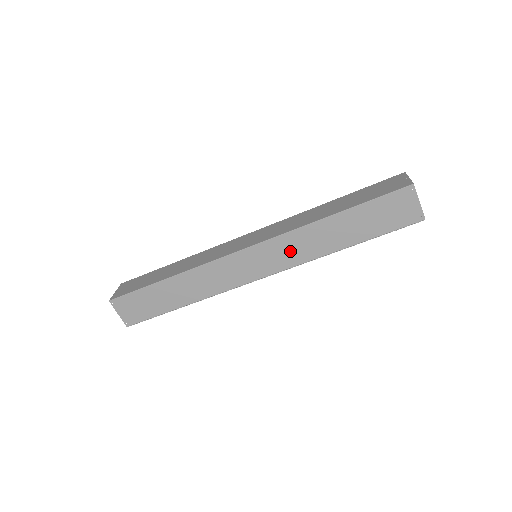
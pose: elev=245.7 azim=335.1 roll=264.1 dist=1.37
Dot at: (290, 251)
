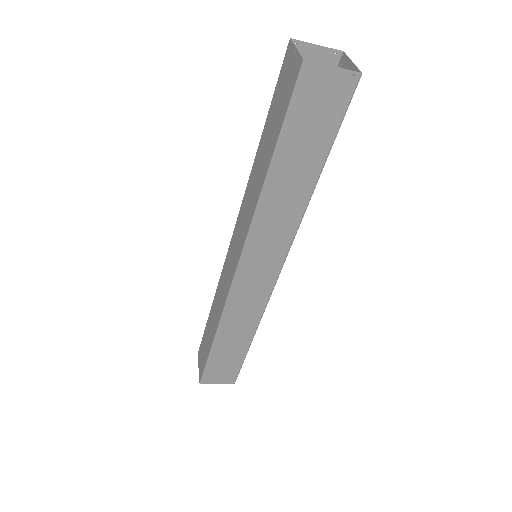
Dot at: (273, 235)
